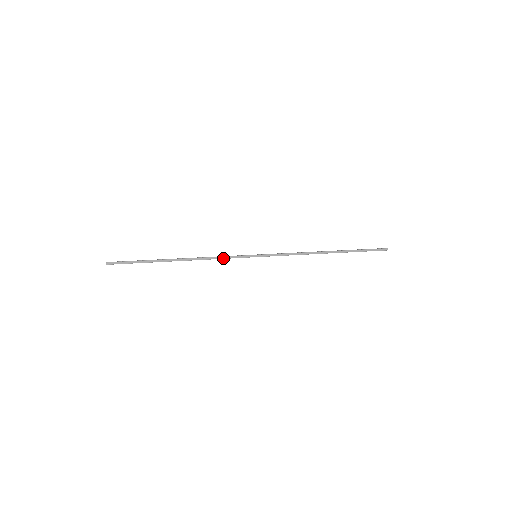
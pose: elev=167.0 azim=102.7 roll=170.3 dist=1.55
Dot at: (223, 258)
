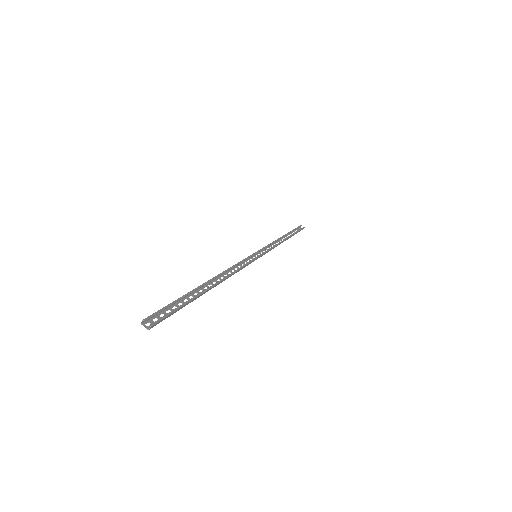
Dot at: occluded
